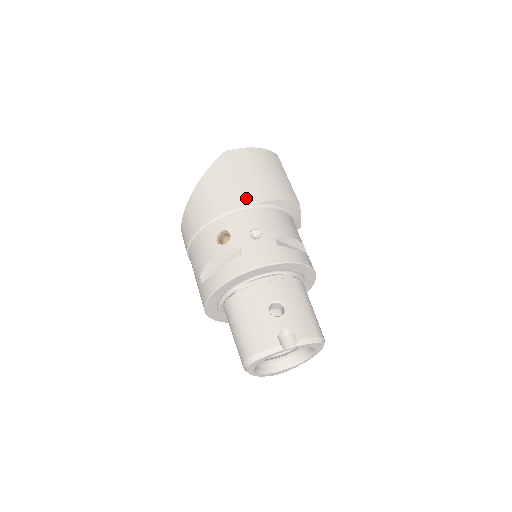
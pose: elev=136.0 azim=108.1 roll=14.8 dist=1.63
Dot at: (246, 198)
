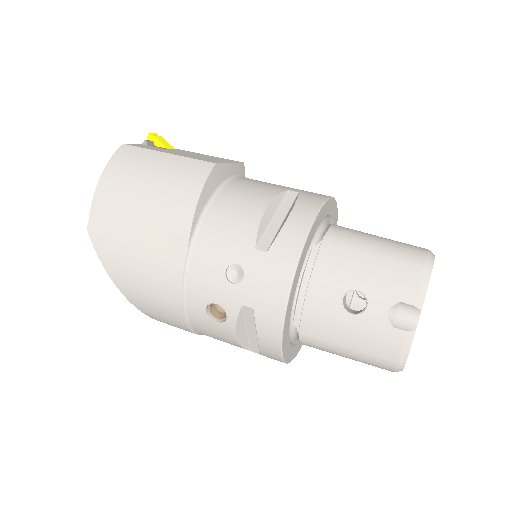
Dot at: (173, 250)
